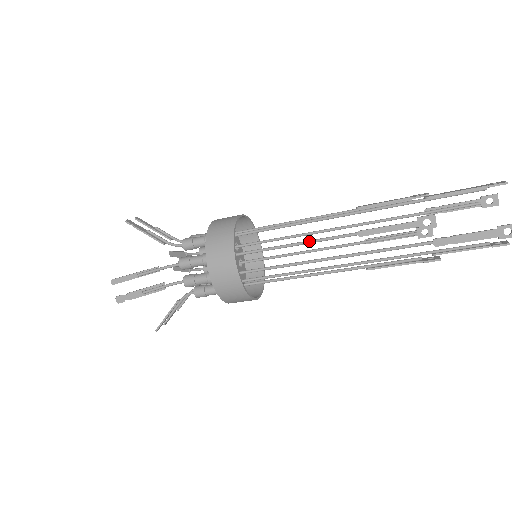
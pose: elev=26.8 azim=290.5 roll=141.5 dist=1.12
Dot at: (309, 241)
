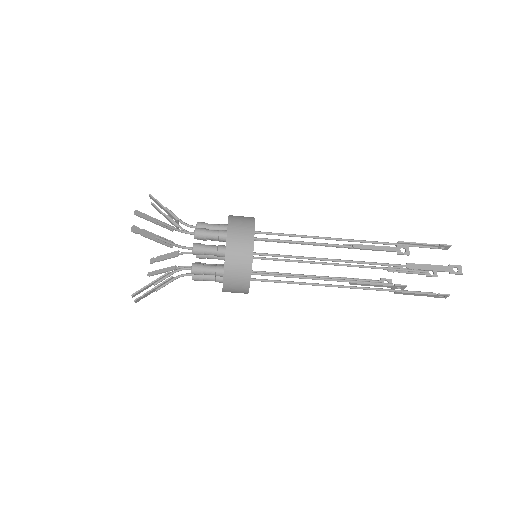
Dot at: (314, 242)
